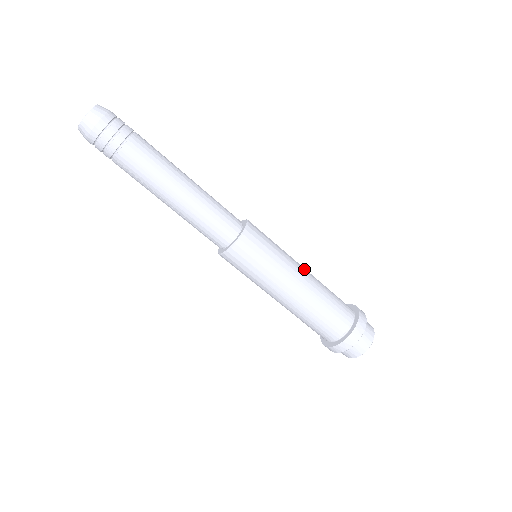
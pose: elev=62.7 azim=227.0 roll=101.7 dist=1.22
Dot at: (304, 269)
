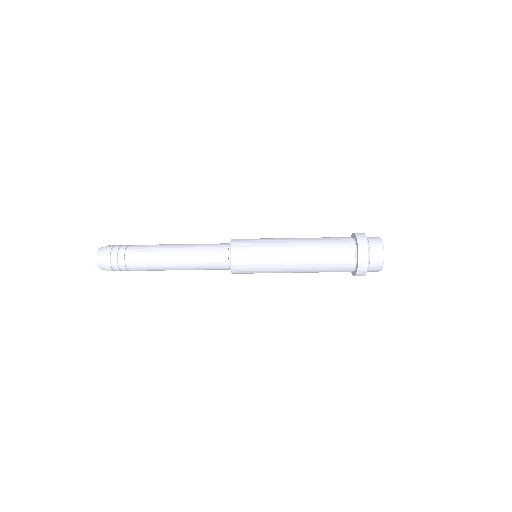
Dot at: (293, 245)
